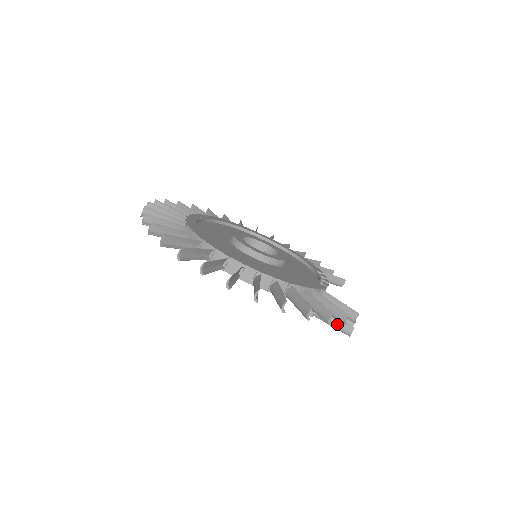
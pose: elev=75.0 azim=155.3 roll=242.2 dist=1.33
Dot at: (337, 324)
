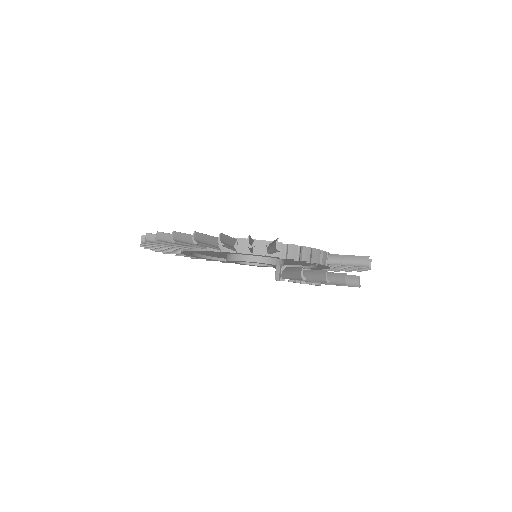
Dot at: (293, 273)
